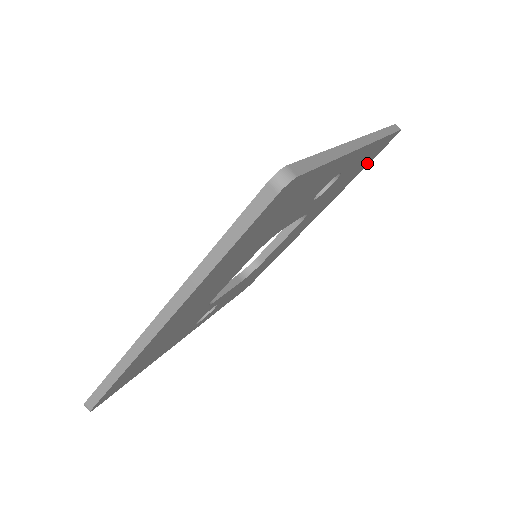
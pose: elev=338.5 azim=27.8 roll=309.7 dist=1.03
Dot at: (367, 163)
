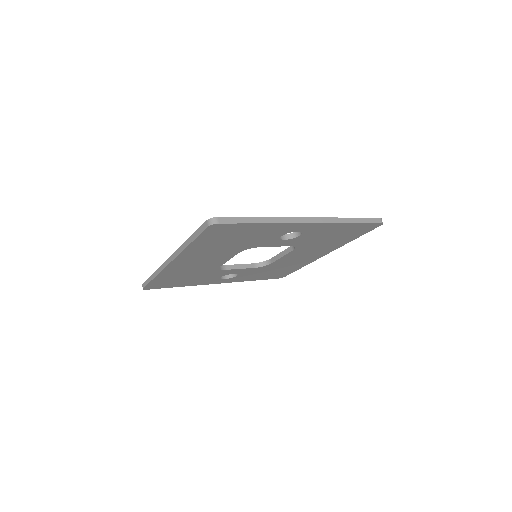
Dot at: (358, 234)
